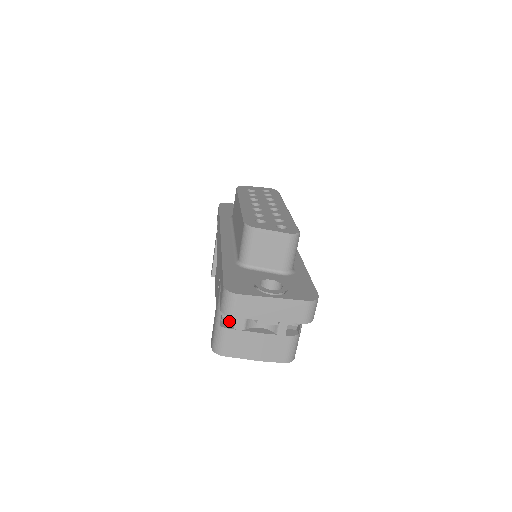
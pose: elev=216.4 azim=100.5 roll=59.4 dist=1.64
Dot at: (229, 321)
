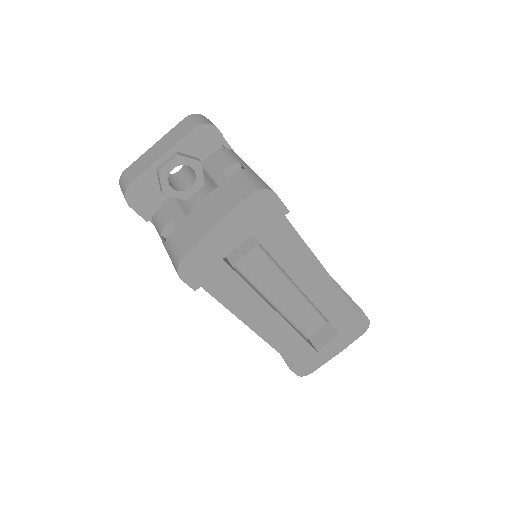
Dot at: occluded
